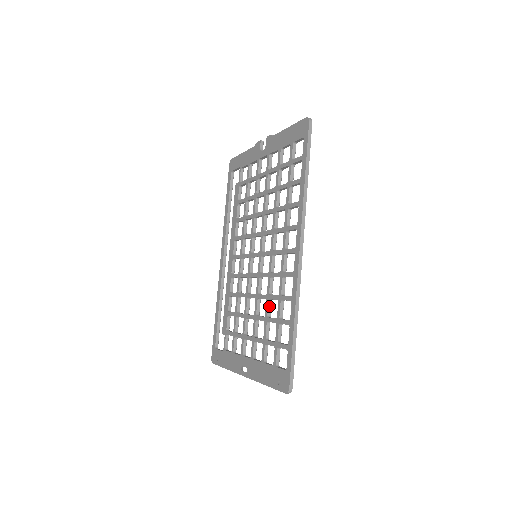
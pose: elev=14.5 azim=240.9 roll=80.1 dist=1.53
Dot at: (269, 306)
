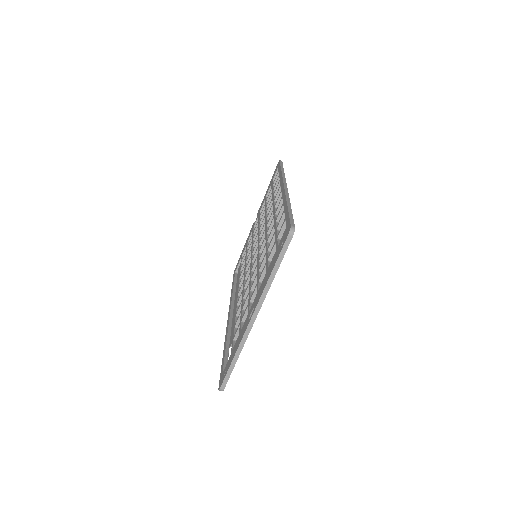
Dot at: (268, 245)
